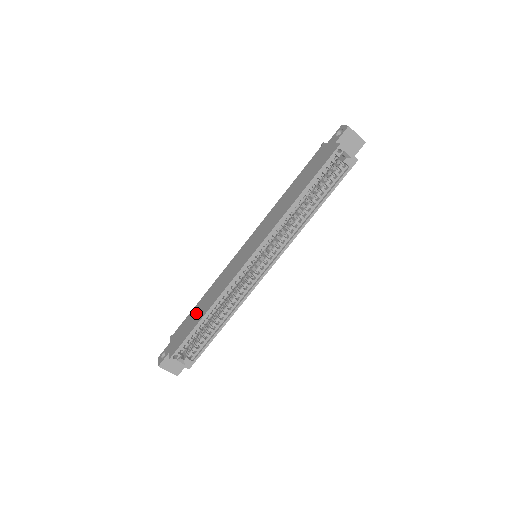
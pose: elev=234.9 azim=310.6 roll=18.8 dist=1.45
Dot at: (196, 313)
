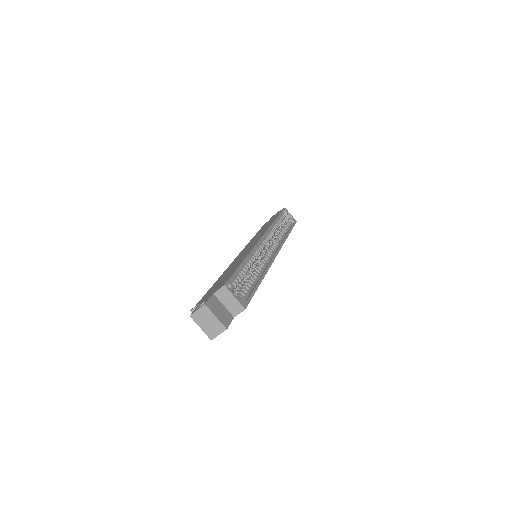
Dot at: (224, 276)
